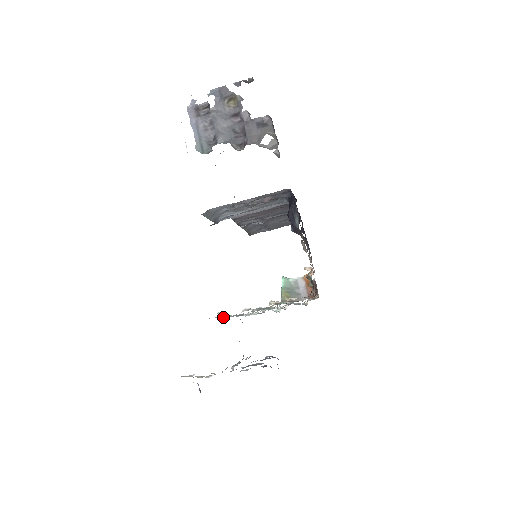
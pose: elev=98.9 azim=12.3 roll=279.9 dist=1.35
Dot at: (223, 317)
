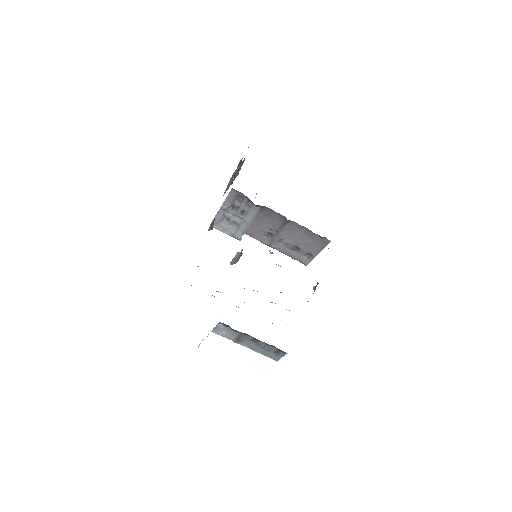
Dot at: occluded
